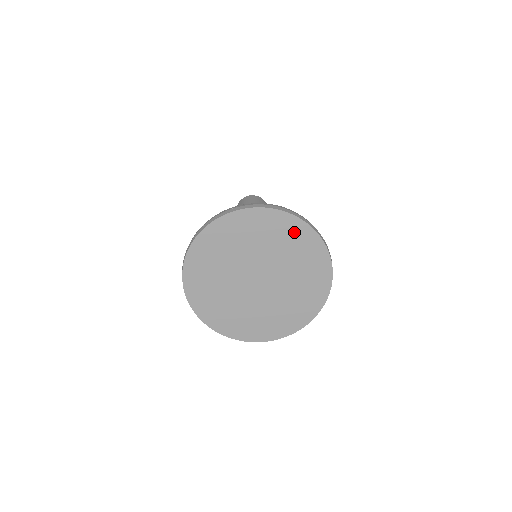
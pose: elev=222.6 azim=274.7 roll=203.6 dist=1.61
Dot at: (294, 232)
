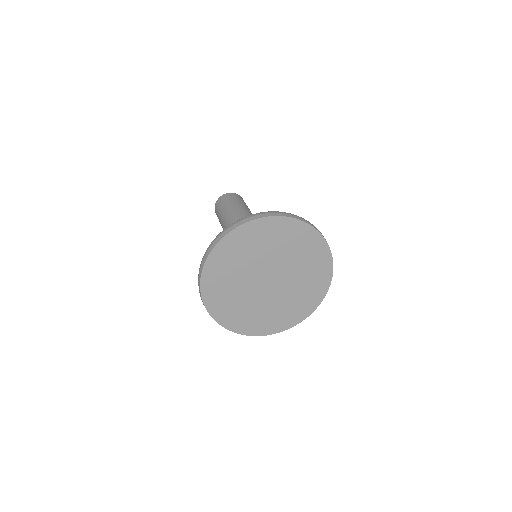
Dot at: (265, 230)
